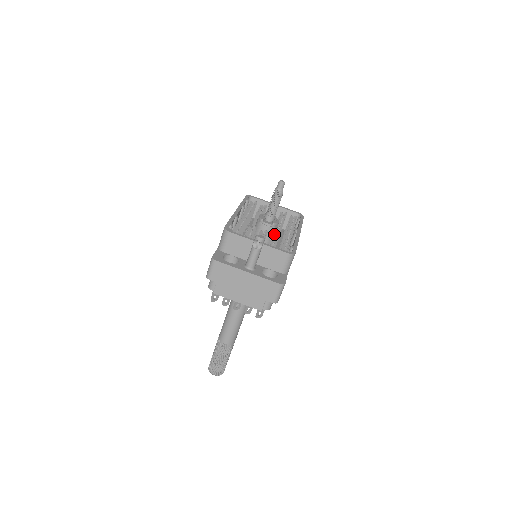
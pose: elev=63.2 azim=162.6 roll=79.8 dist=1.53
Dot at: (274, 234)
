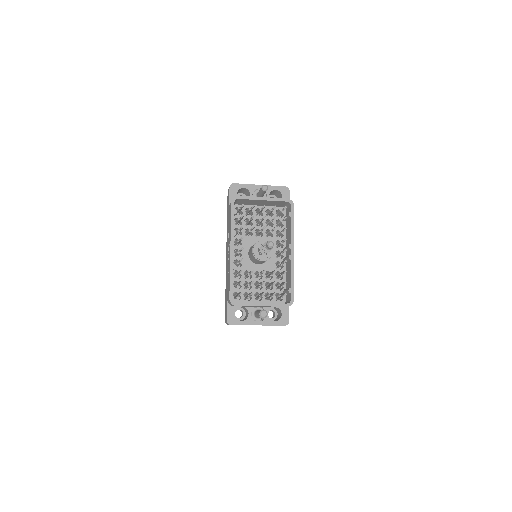
Dot at: occluded
